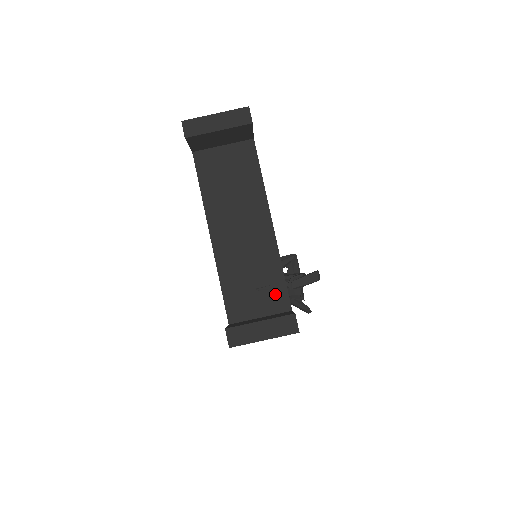
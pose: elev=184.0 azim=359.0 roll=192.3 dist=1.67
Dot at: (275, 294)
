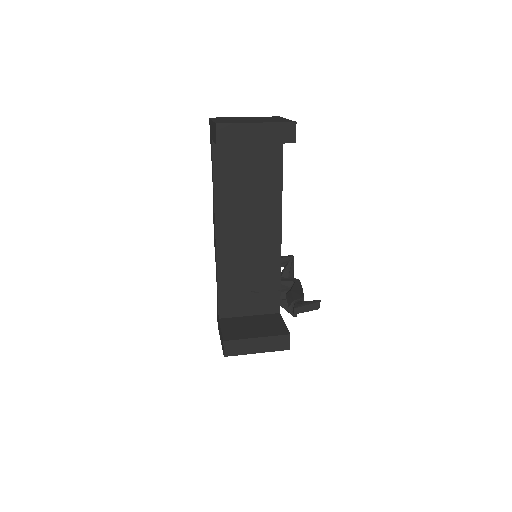
Dot at: (268, 297)
